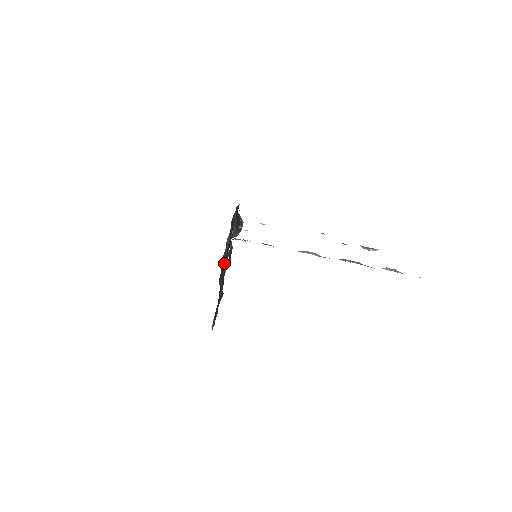
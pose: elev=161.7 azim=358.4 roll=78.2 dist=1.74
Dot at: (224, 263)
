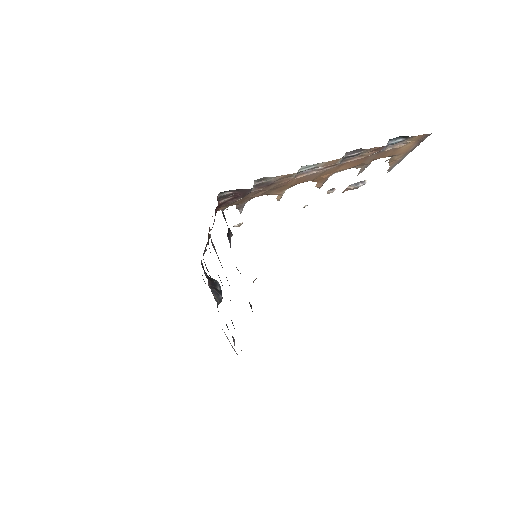
Dot at: occluded
